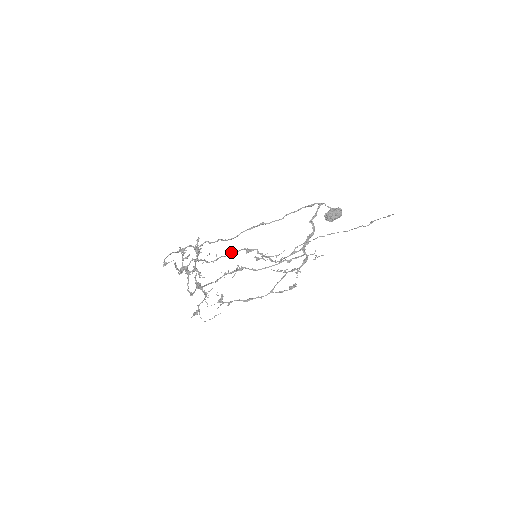
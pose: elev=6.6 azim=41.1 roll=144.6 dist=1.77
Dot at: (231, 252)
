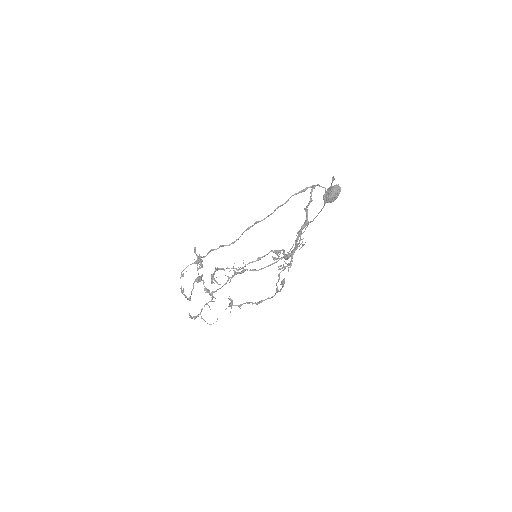
Dot at: (259, 257)
